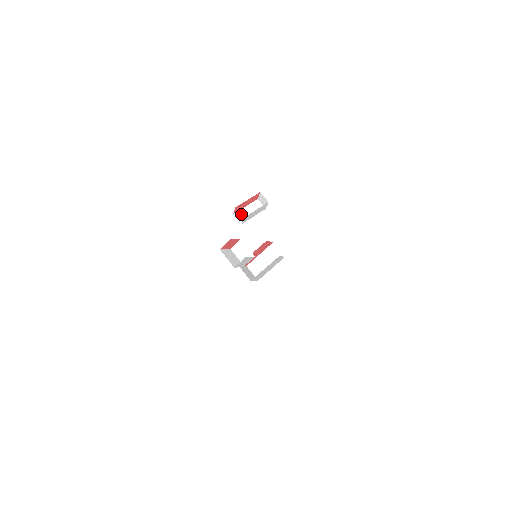
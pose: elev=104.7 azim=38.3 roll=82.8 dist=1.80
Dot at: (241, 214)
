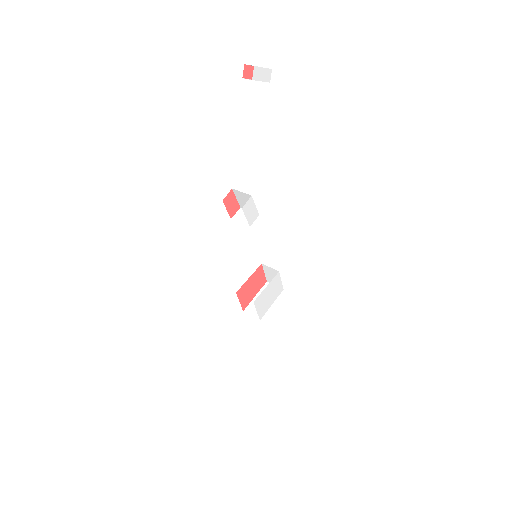
Dot at: (249, 79)
